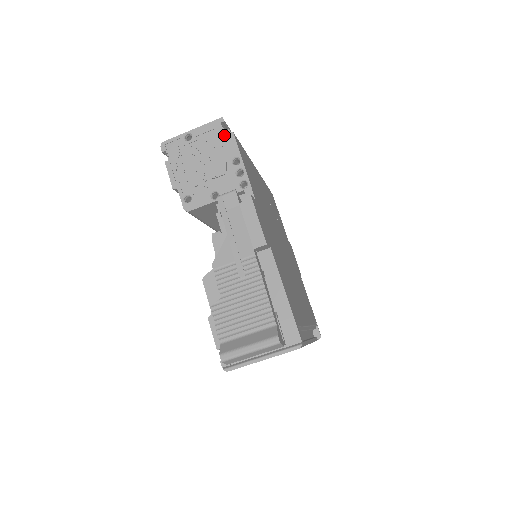
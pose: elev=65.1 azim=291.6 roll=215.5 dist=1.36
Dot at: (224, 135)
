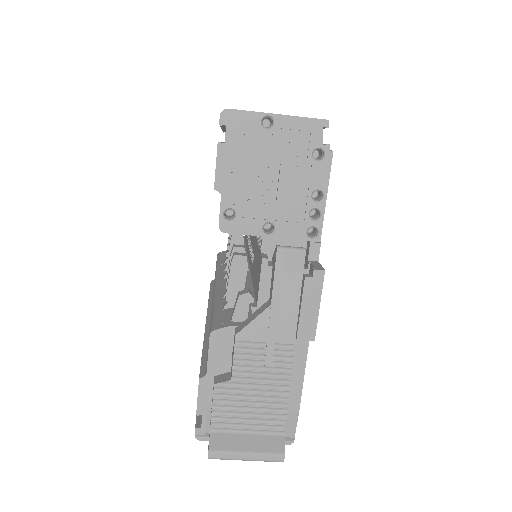
Dot at: (319, 148)
